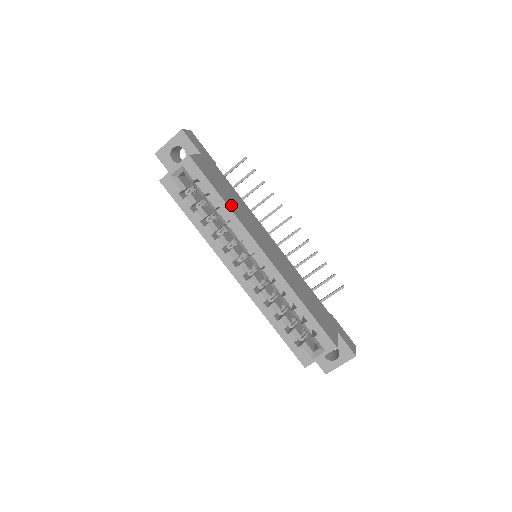
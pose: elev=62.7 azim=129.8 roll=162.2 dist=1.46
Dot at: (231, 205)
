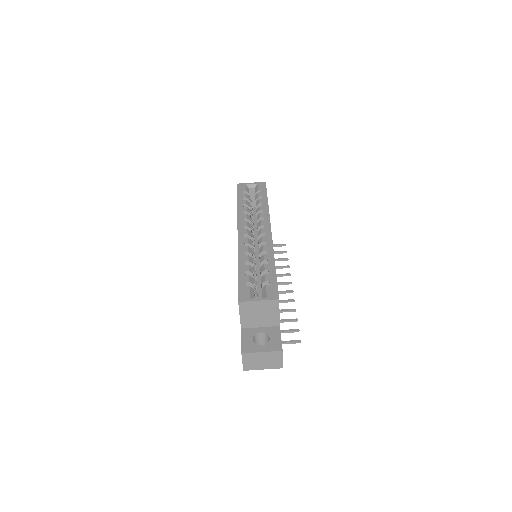
Dot at: occluded
